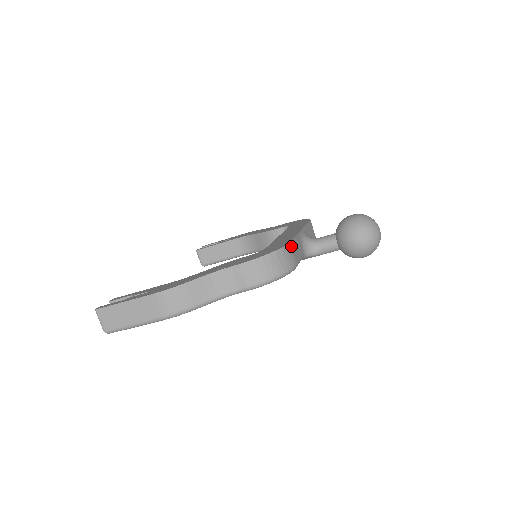
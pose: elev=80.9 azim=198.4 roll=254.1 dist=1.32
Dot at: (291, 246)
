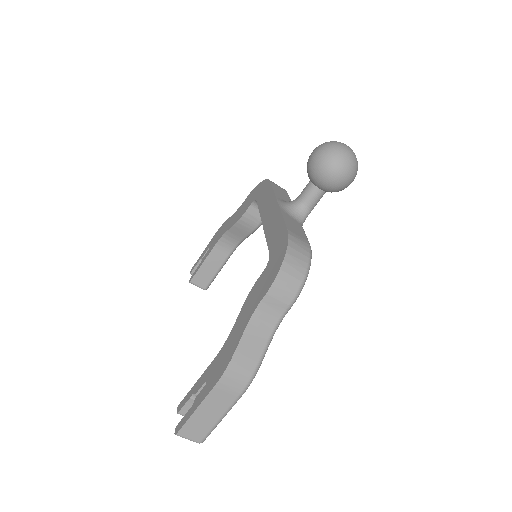
Dot at: (291, 233)
